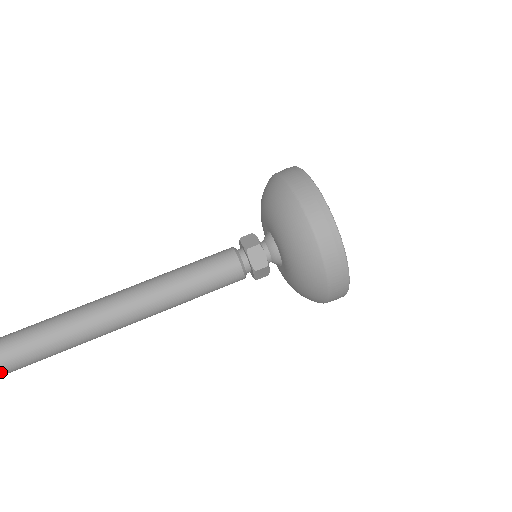
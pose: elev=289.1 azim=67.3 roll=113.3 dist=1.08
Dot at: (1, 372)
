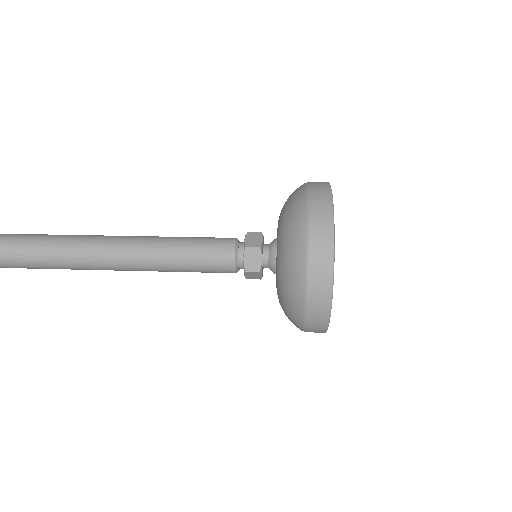
Dot at: out of frame
